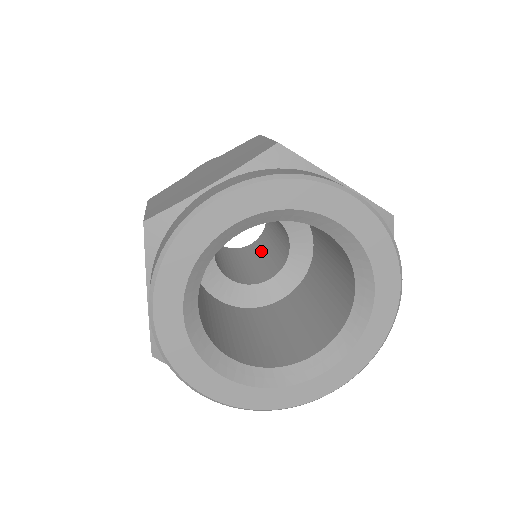
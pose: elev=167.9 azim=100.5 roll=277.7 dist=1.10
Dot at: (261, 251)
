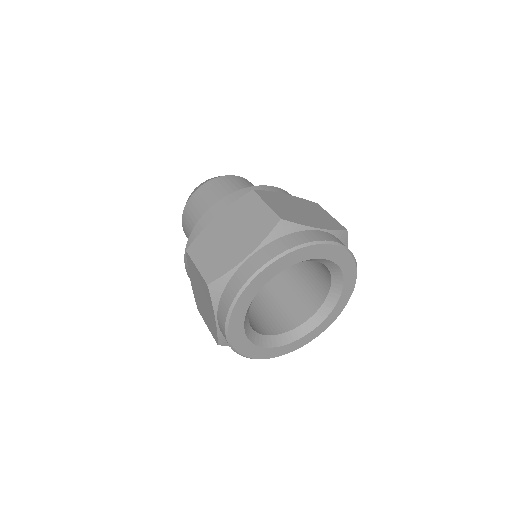
Dot at: occluded
